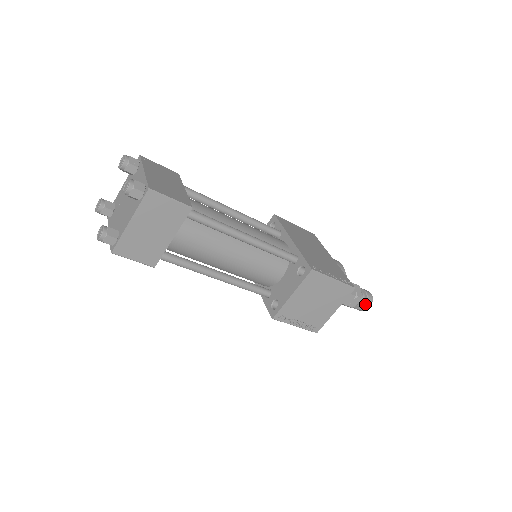
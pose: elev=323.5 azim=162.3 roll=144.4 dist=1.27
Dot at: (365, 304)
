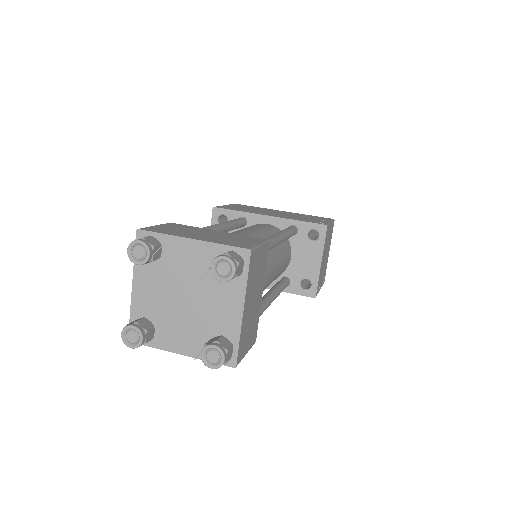
Dot at: occluded
